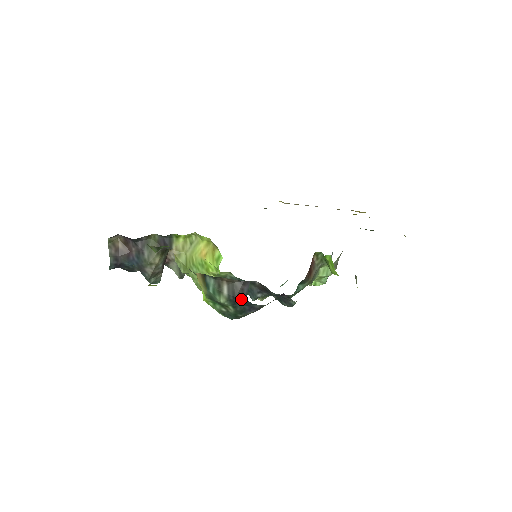
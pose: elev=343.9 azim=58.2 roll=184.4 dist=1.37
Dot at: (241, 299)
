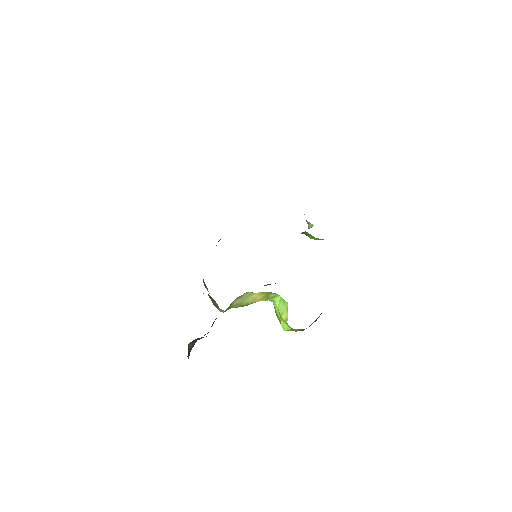
Dot at: occluded
